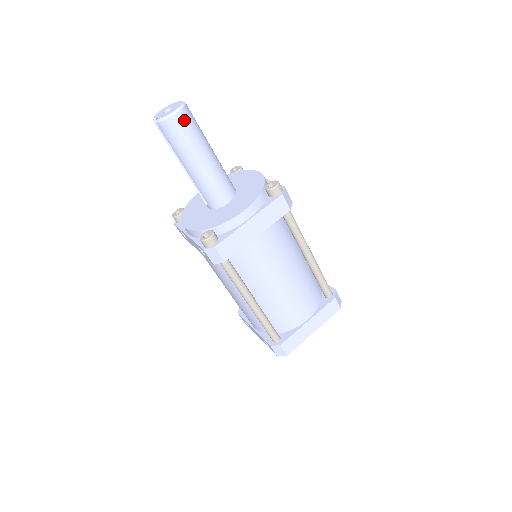
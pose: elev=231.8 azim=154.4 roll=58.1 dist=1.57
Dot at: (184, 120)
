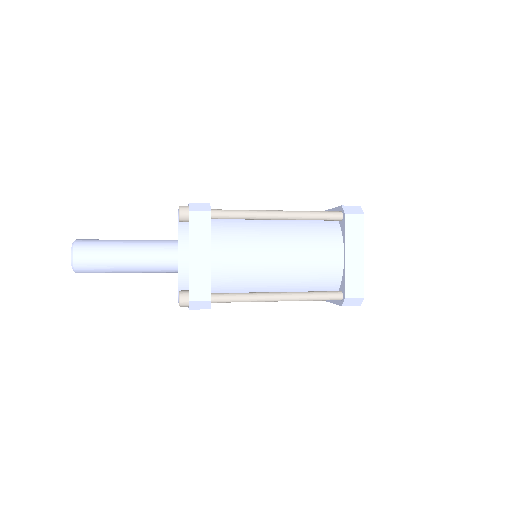
Dot at: occluded
